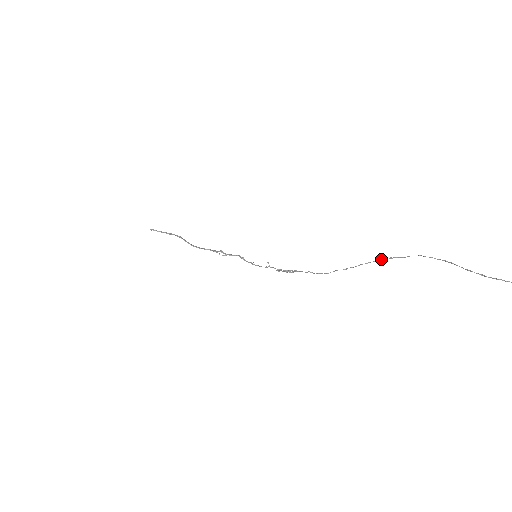
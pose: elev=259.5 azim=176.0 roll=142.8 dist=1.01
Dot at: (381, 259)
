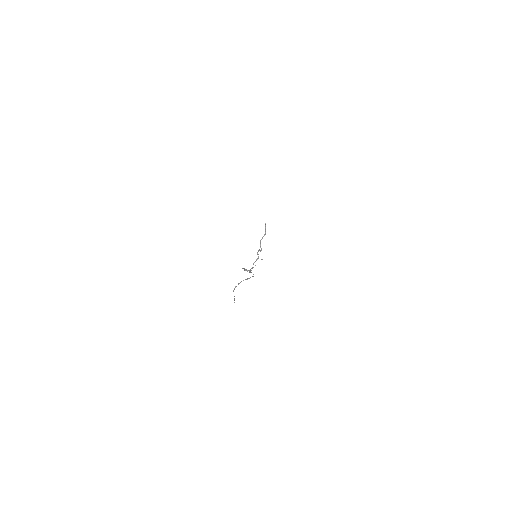
Dot at: occluded
